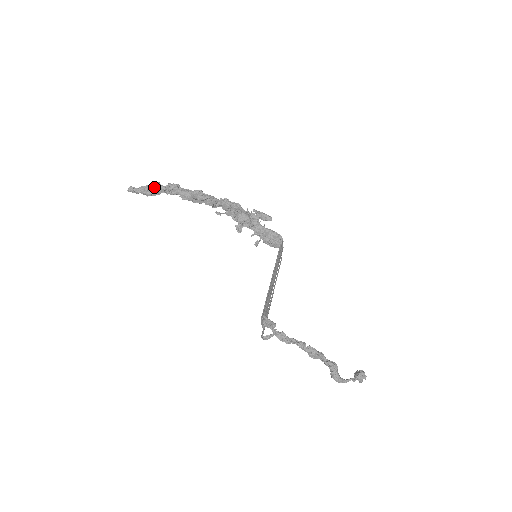
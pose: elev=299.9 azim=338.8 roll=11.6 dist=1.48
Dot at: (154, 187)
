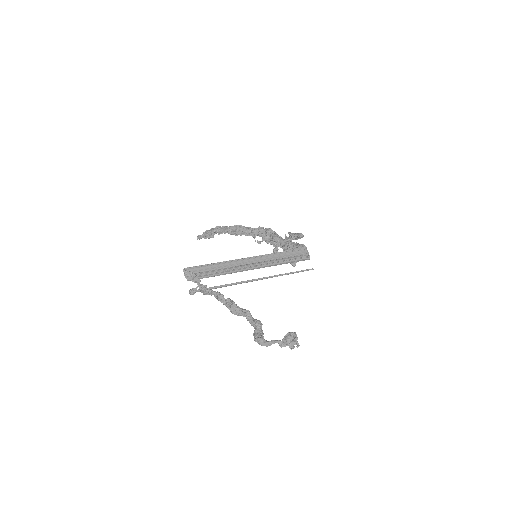
Dot at: (209, 230)
